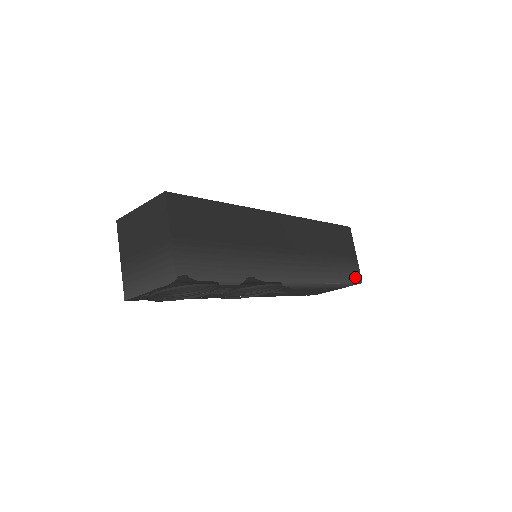
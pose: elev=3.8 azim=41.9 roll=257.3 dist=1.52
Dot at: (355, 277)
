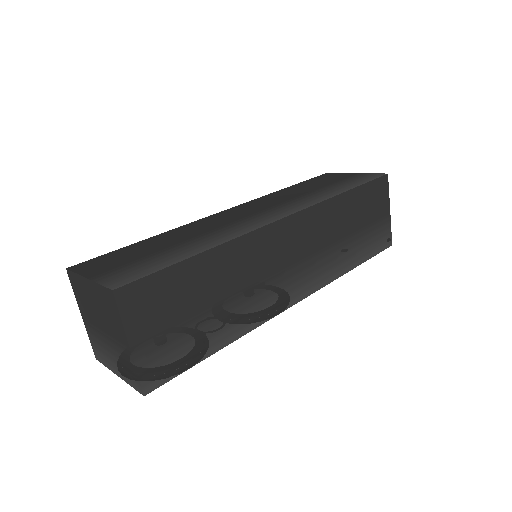
Dot at: (383, 243)
